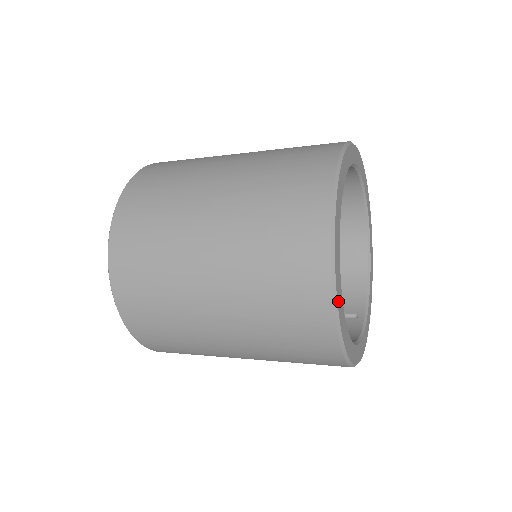
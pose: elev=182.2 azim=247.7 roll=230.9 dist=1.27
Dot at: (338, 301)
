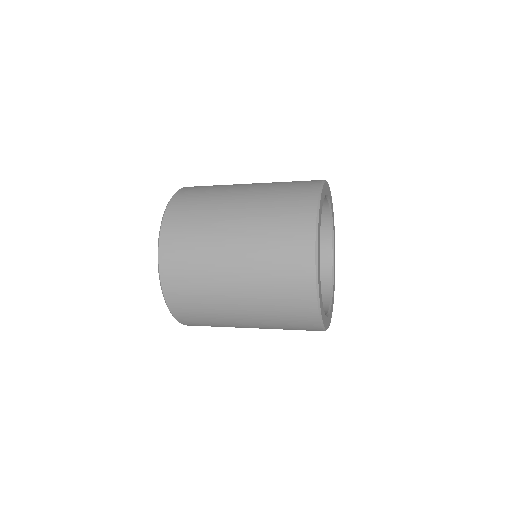
Dot at: (319, 219)
